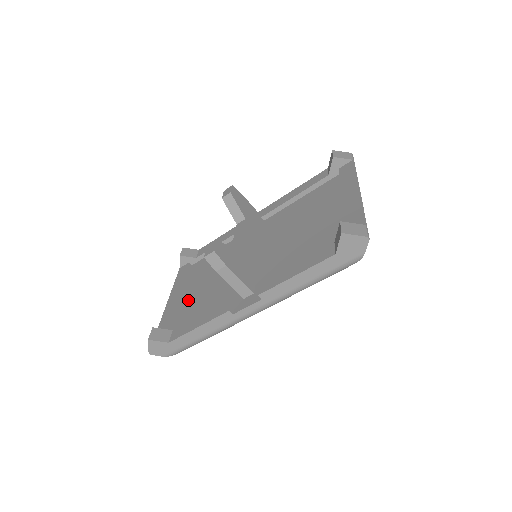
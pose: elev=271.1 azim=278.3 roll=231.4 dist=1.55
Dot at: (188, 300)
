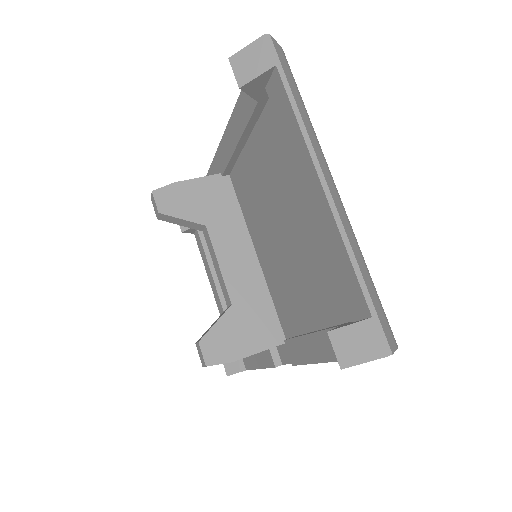
Dot at: occluded
